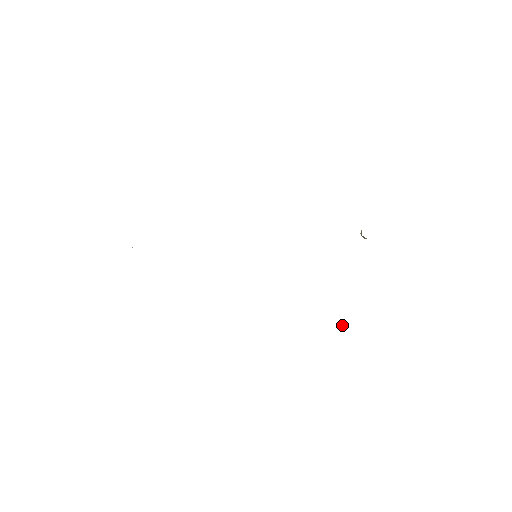
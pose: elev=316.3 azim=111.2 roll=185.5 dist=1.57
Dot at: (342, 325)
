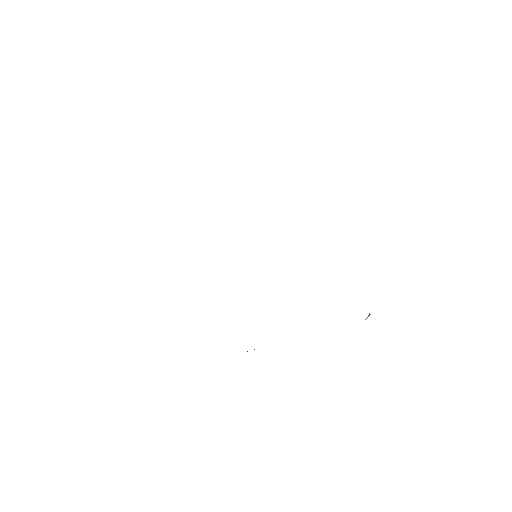
Dot at: occluded
